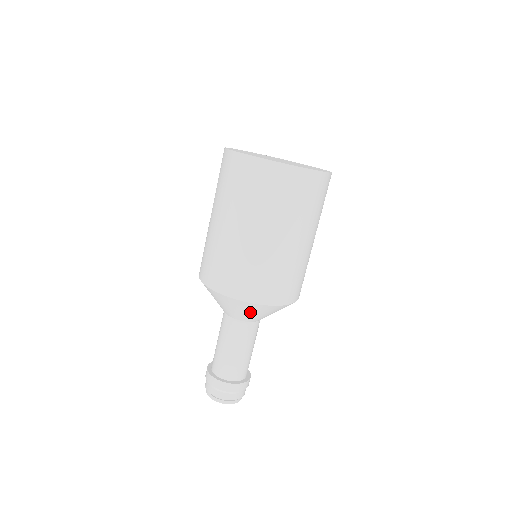
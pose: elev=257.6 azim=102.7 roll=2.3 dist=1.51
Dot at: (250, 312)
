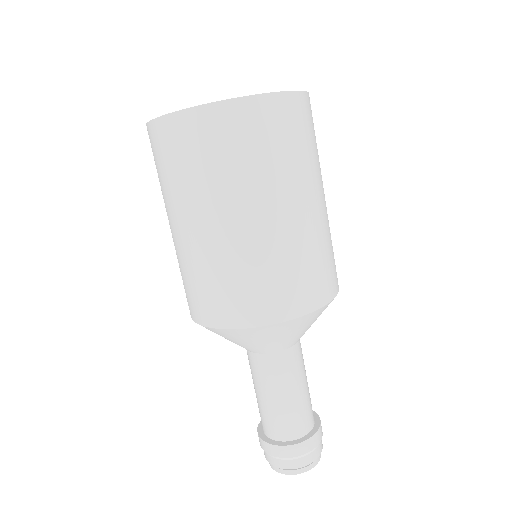
Dot at: (283, 336)
